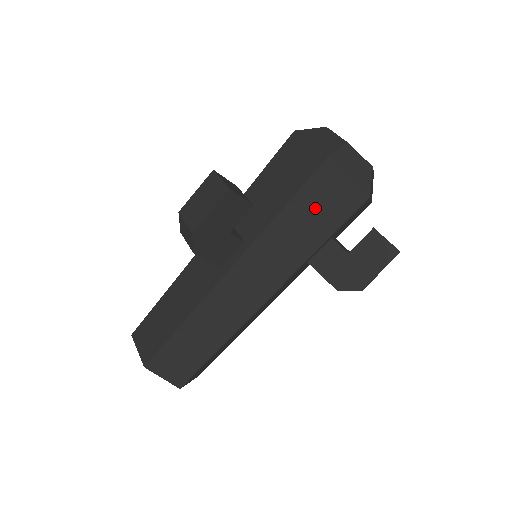
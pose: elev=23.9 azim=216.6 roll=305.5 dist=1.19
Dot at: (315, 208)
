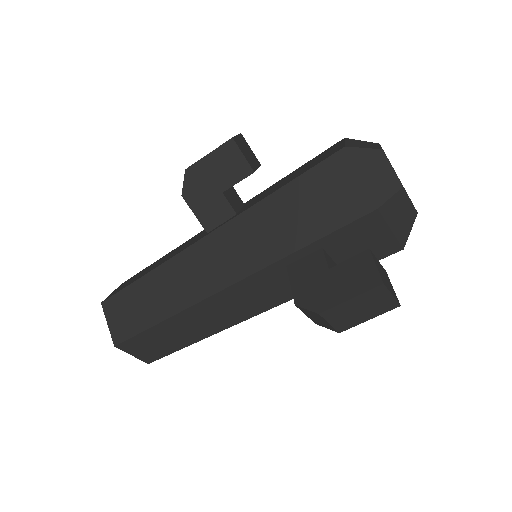
Dot at: (313, 199)
